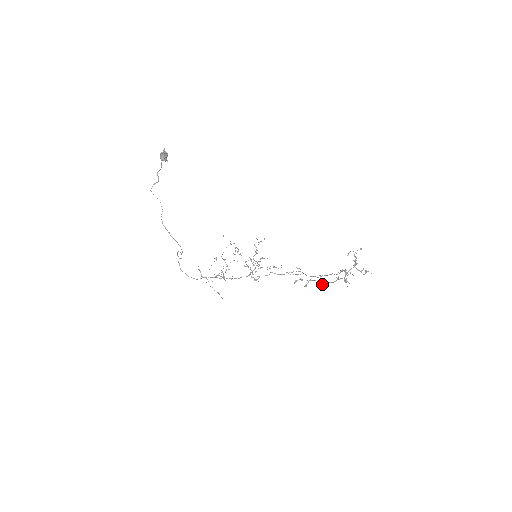
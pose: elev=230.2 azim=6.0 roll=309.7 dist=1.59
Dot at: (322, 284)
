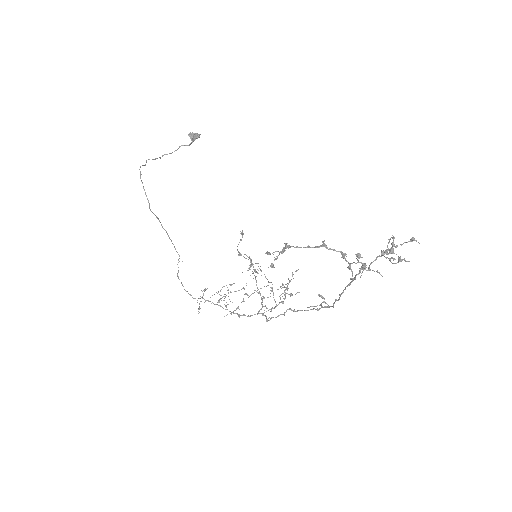
Dot at: (289, 246)
